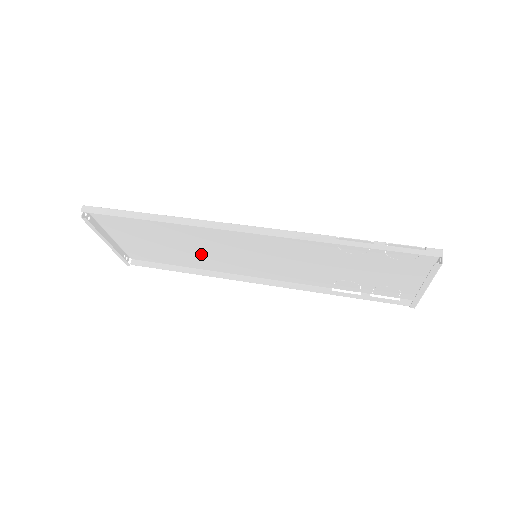
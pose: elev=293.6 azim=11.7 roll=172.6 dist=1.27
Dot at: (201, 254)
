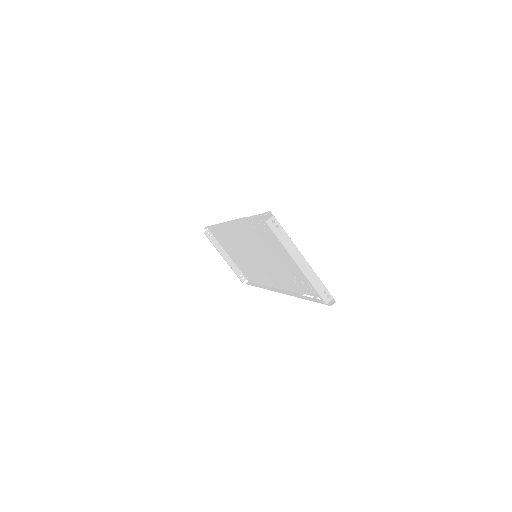
Dot at: (250, 264)
